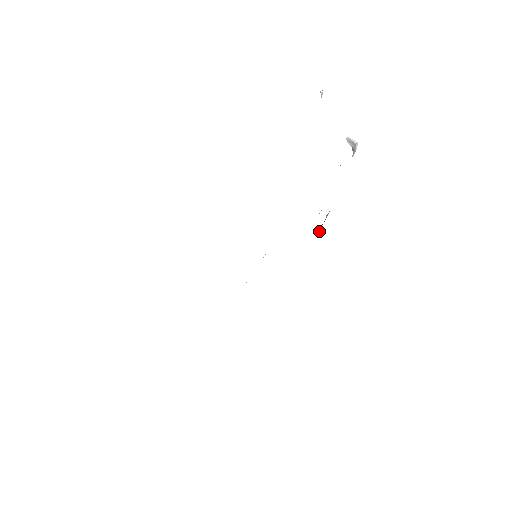
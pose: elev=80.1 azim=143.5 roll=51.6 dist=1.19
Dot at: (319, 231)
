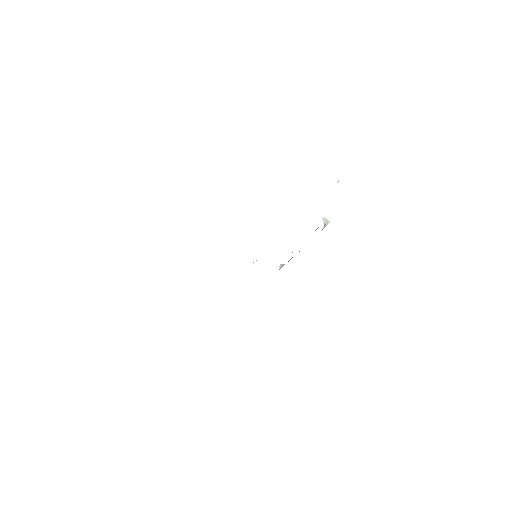
Dot at: (282, 266)
